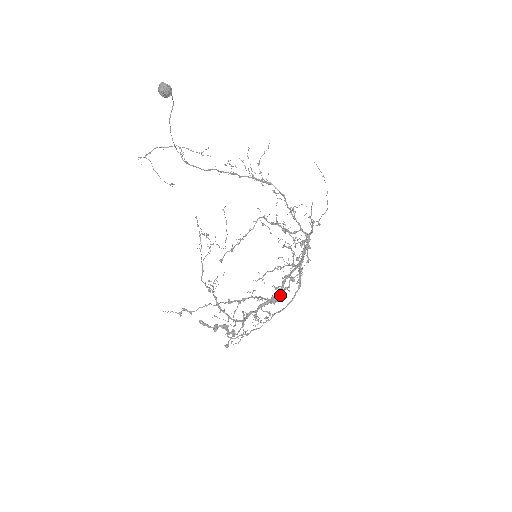
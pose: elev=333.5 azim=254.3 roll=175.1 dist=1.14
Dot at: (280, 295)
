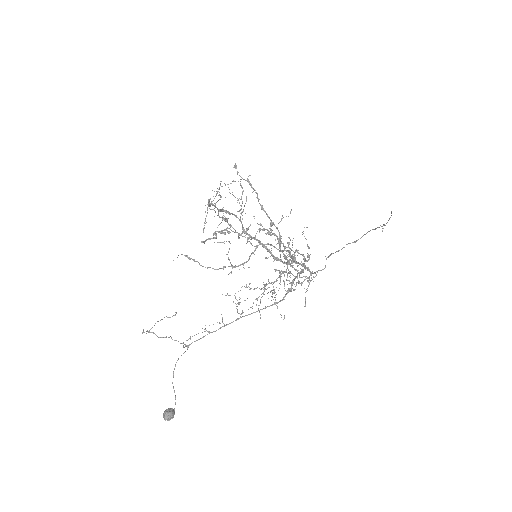
Dot at: occluded
